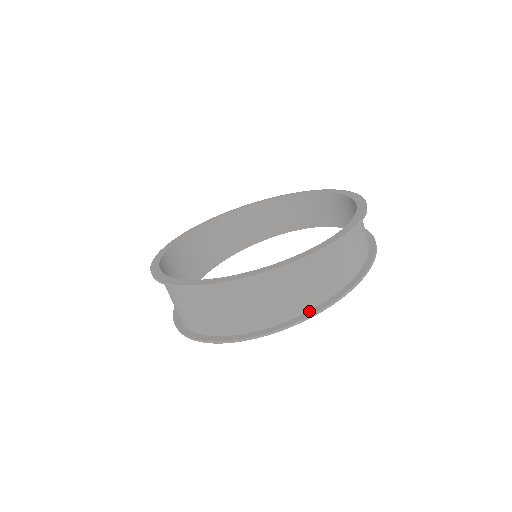
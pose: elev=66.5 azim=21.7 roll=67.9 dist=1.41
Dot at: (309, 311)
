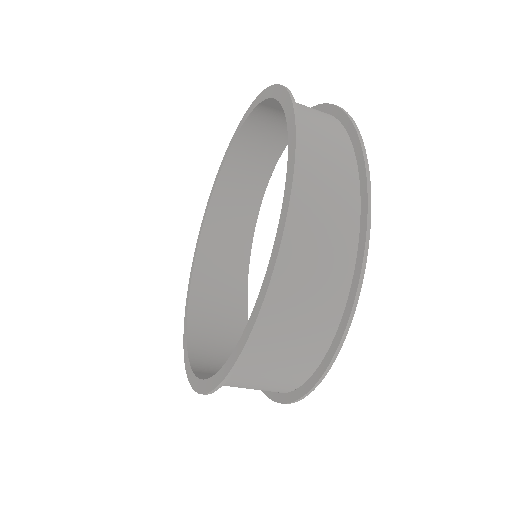
Dot at: (347, 302)
